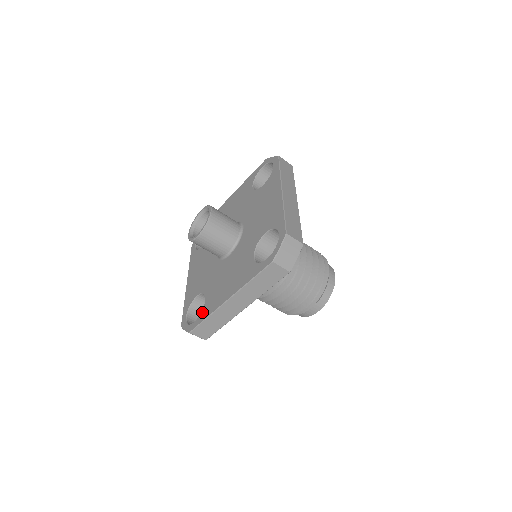
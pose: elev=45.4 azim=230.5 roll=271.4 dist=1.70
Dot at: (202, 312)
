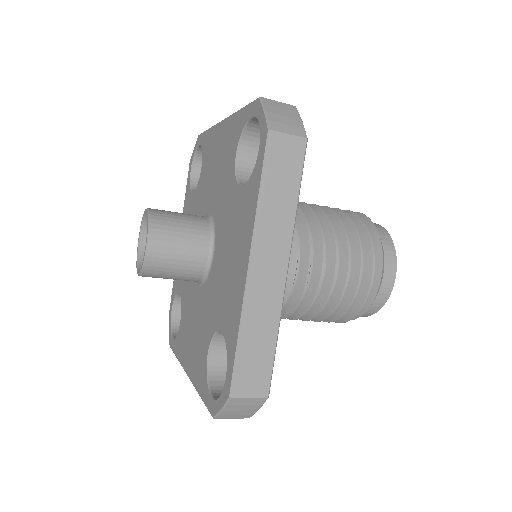
Dot at: (176, 339)
